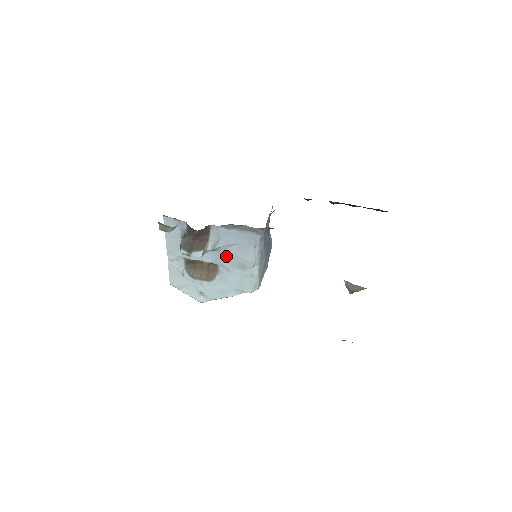
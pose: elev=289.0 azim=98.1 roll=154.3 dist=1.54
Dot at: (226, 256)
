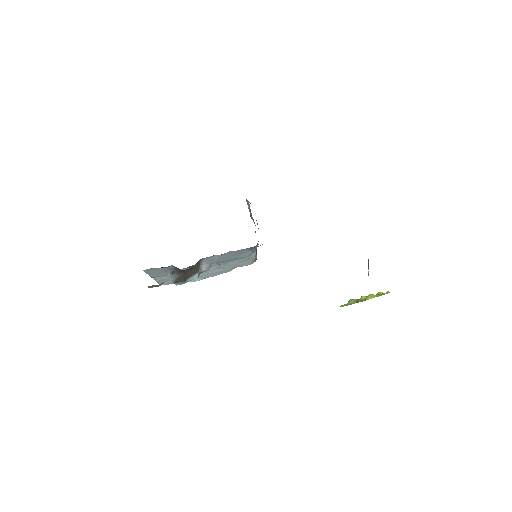
Dot at: (221, 262)
